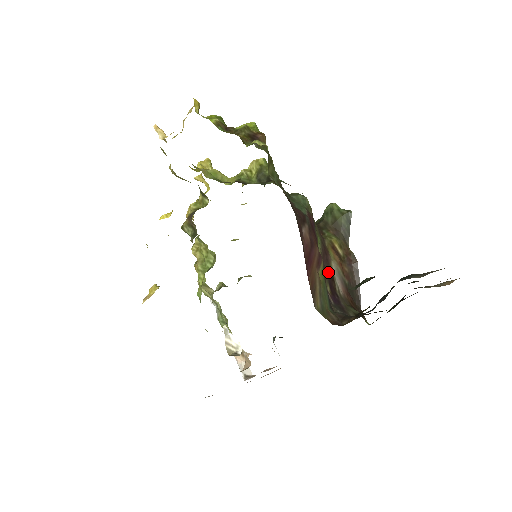
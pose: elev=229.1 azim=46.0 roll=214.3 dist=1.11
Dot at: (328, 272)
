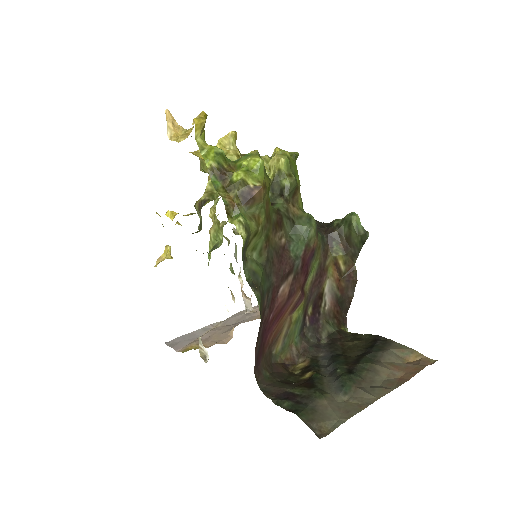
Dot at: (316, 294)
